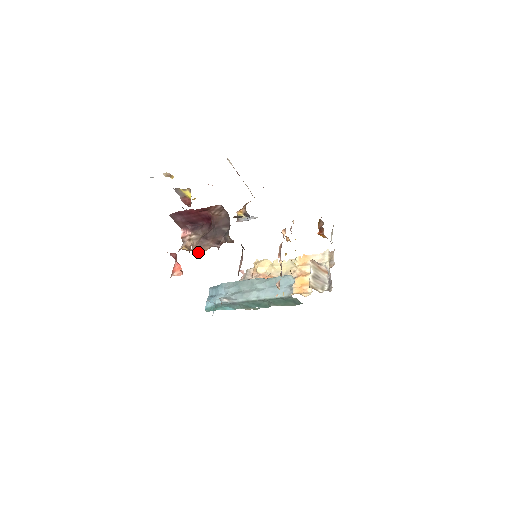
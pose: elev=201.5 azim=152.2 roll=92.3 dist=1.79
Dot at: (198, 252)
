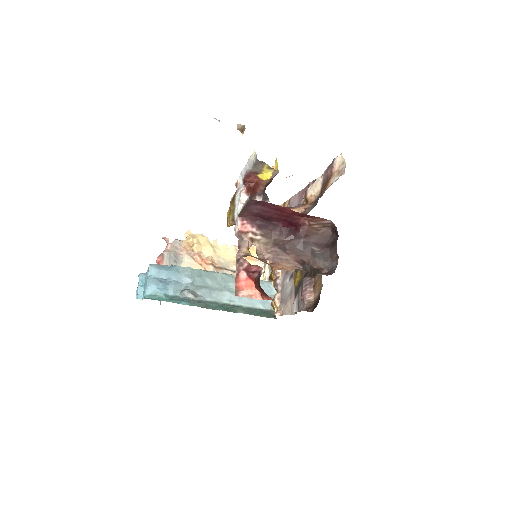
Dot at: (274, 267)
